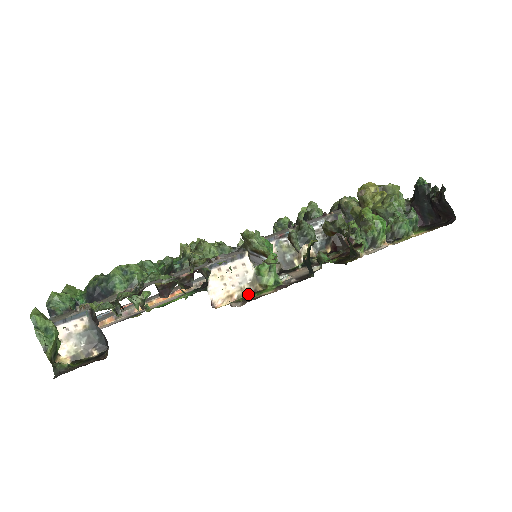
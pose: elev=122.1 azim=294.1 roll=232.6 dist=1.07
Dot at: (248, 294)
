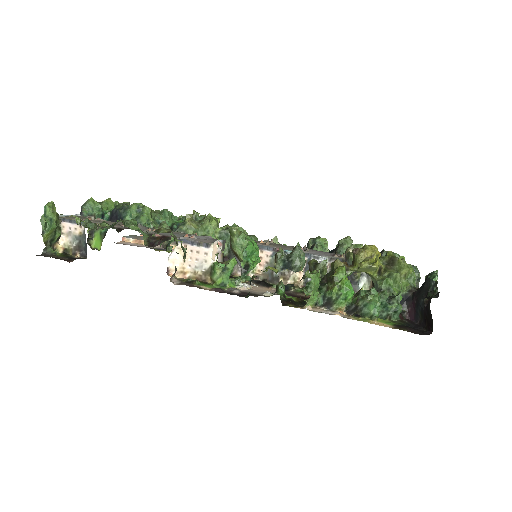
Dot at: (198, 280)
